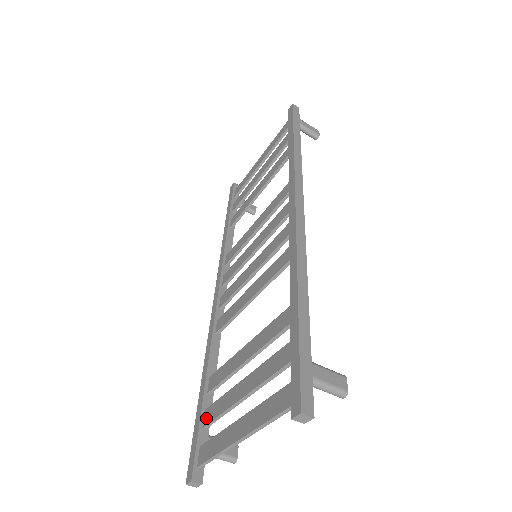
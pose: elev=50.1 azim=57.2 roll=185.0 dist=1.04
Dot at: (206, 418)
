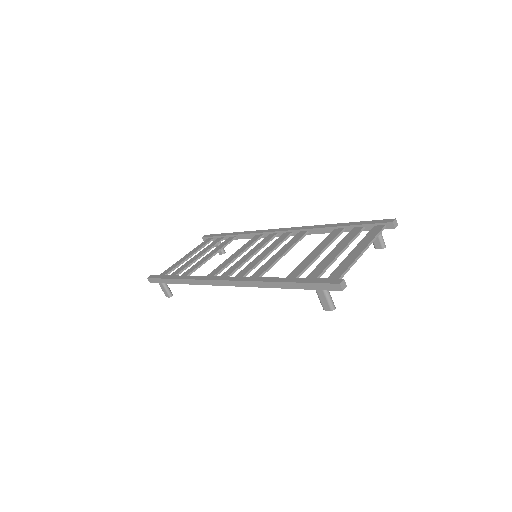
Dot at: (312, 277)
